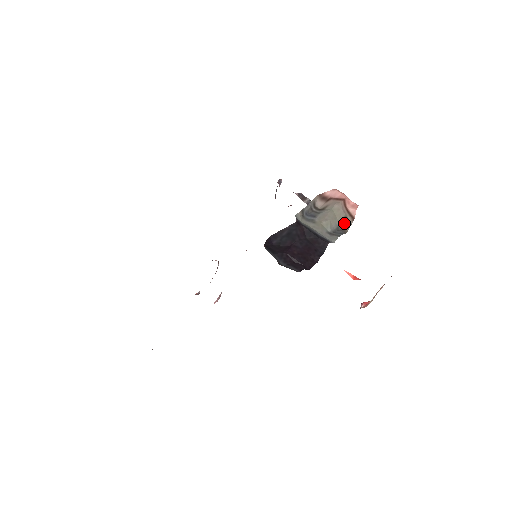
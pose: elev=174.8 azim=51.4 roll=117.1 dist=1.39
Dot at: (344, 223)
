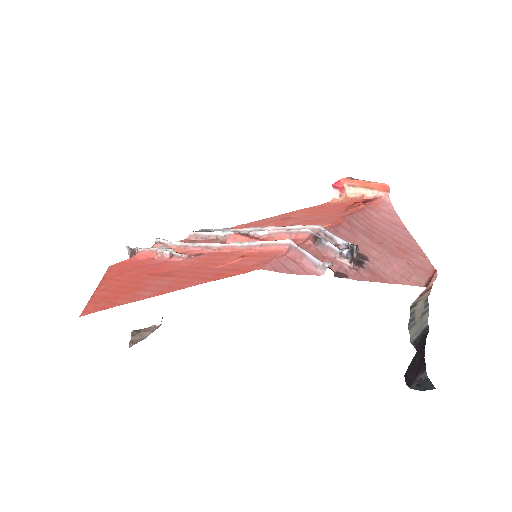
Dot at: occluded
